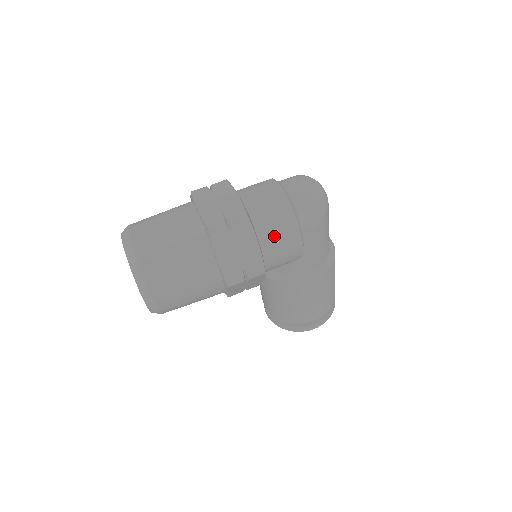
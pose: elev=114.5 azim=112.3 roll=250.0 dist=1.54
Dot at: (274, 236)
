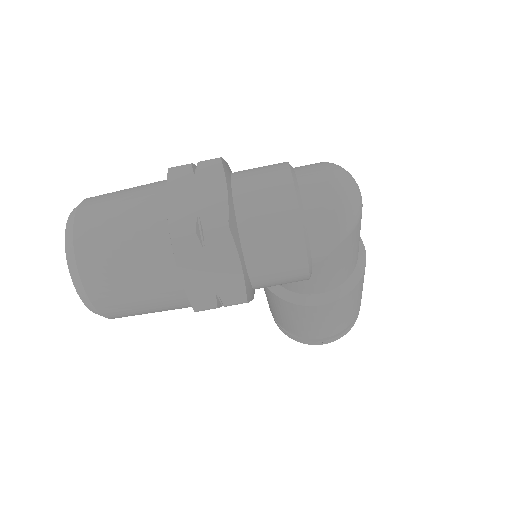
Dot at: (268, 256)
